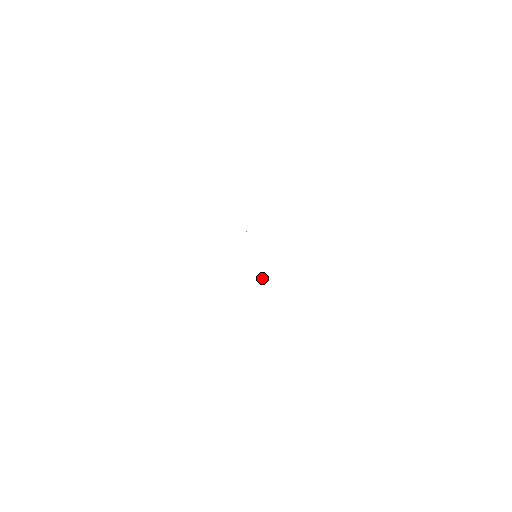
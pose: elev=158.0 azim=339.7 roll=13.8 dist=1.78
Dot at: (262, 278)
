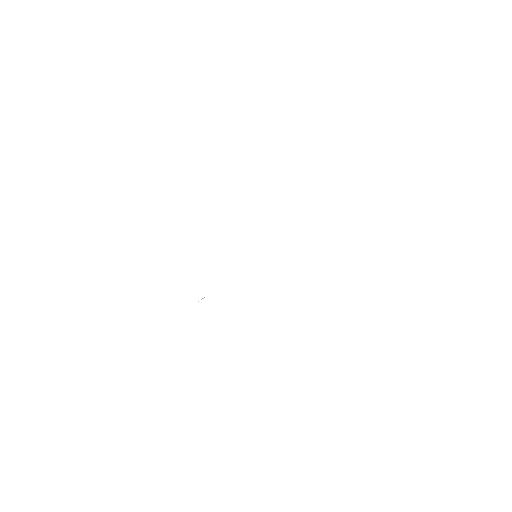
Dot at: occluded
